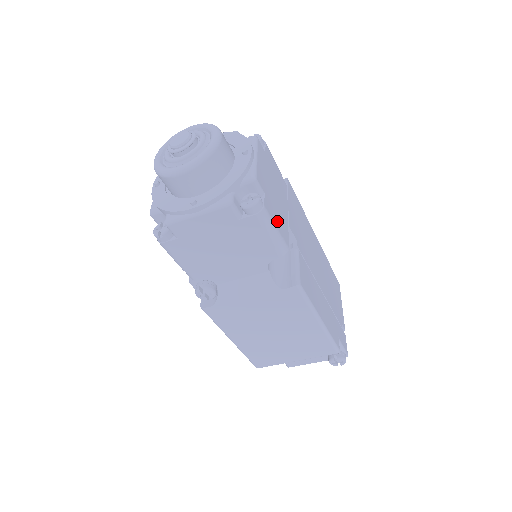
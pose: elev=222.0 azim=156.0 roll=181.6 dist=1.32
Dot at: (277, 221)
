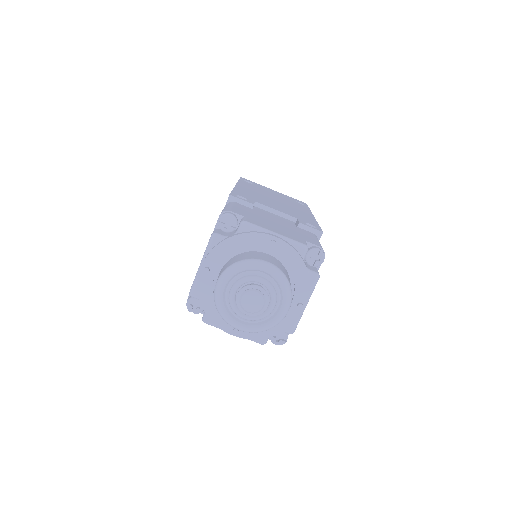
Dot at: occluded
